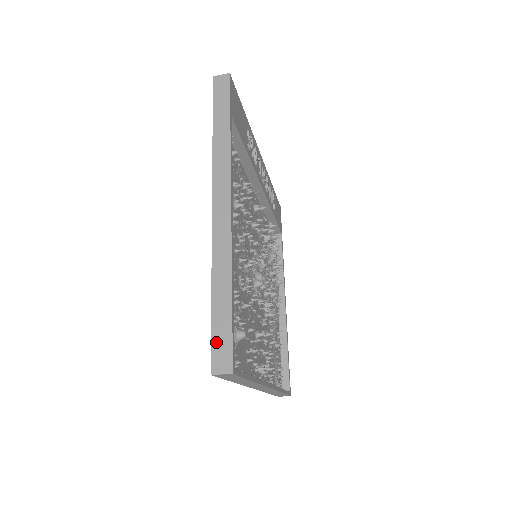
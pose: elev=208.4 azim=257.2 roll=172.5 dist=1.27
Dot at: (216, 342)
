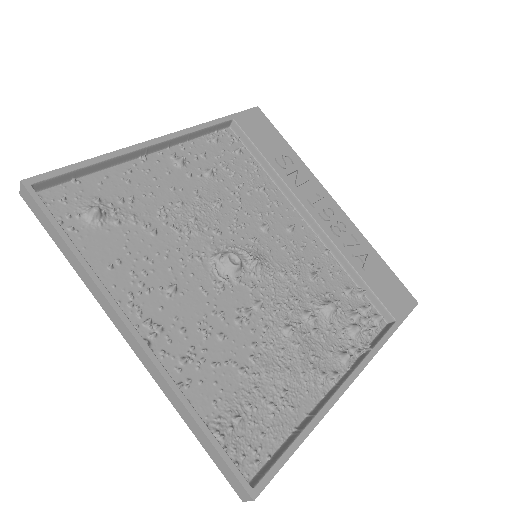
Dot at: occluded
